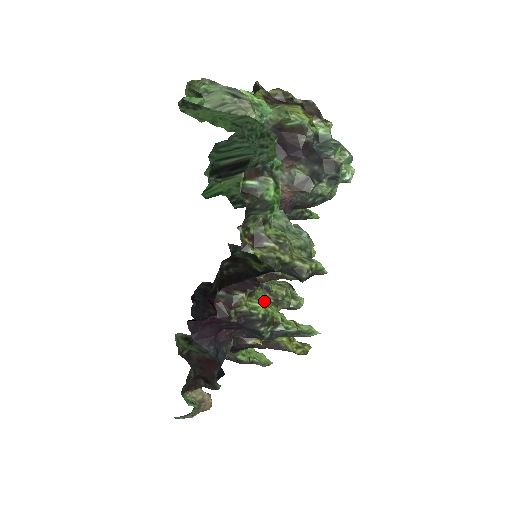
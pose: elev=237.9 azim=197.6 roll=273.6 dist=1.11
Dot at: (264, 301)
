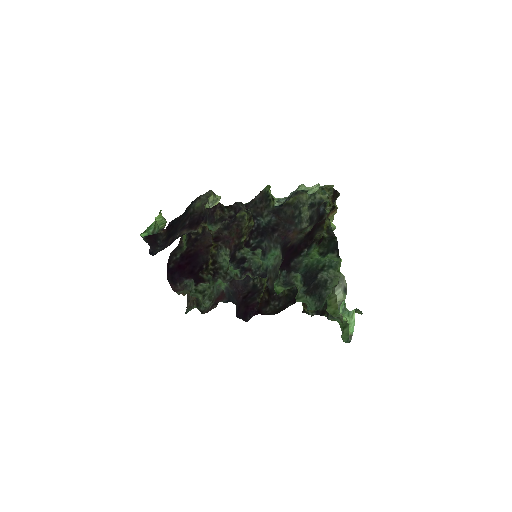
Dot at: occluded
